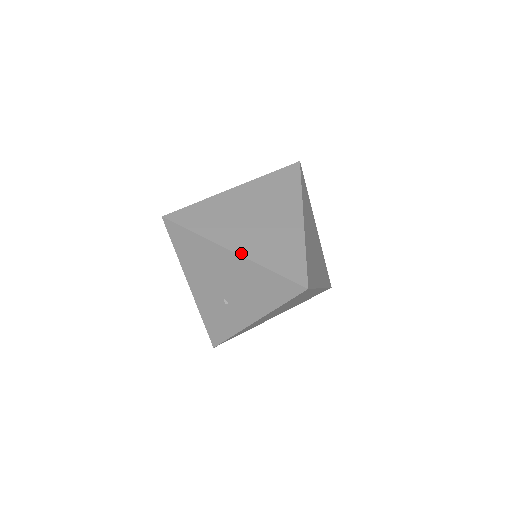
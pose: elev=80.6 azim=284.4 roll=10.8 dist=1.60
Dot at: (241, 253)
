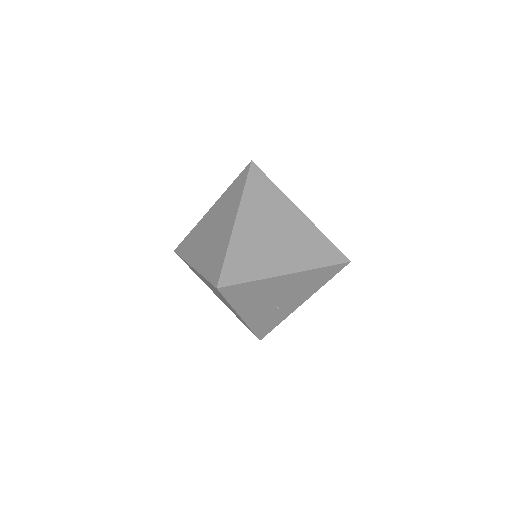
Dot at: (296, 270)
